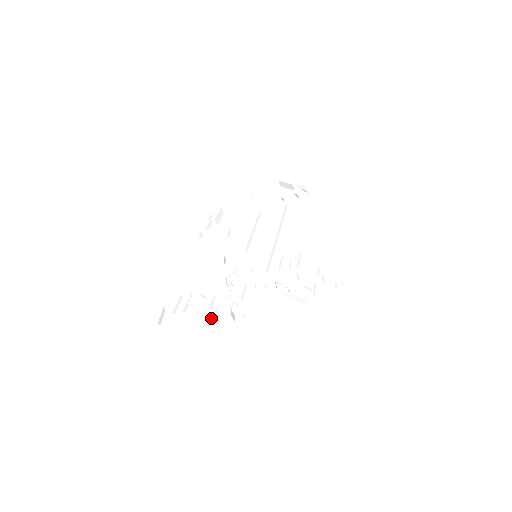
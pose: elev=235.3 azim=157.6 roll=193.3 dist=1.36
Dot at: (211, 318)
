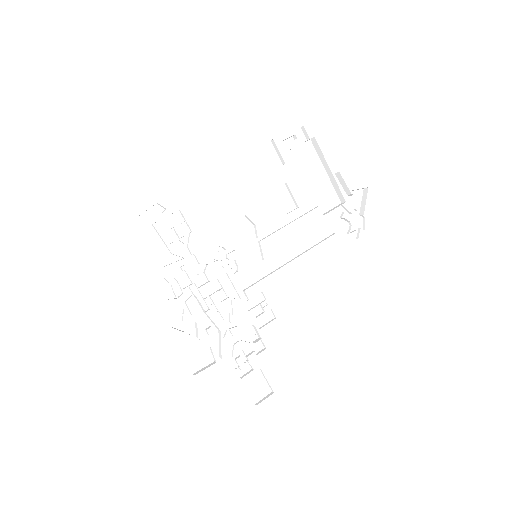
Dot at: (168, 277)
